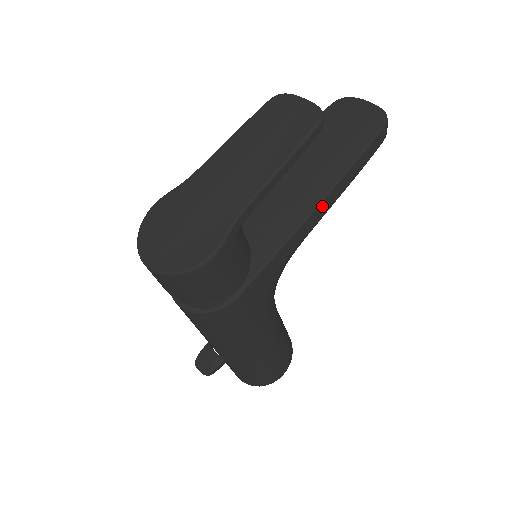
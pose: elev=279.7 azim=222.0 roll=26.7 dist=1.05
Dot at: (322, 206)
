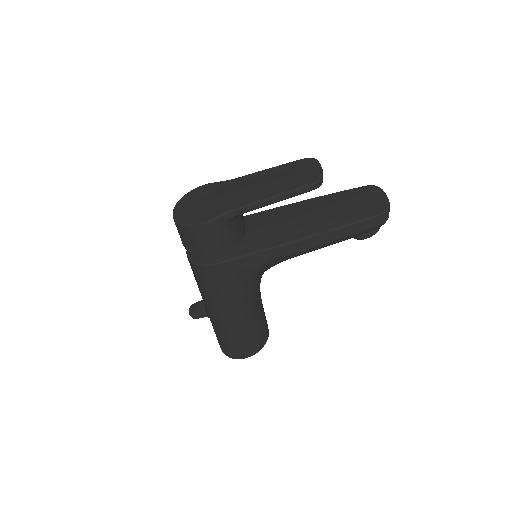
Dot at: (303, 243)
